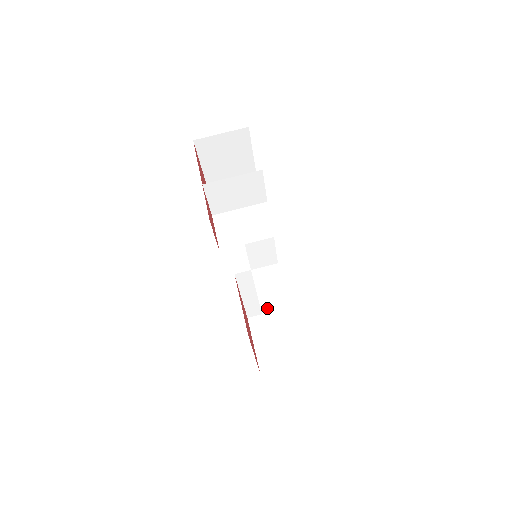
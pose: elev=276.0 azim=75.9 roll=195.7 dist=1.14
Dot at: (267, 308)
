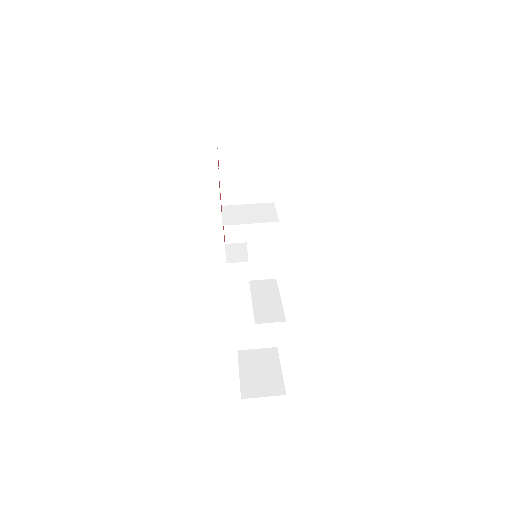
Dot at: (259, 308)
